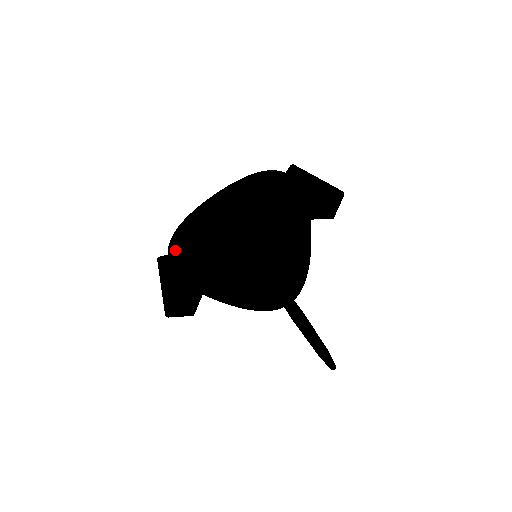
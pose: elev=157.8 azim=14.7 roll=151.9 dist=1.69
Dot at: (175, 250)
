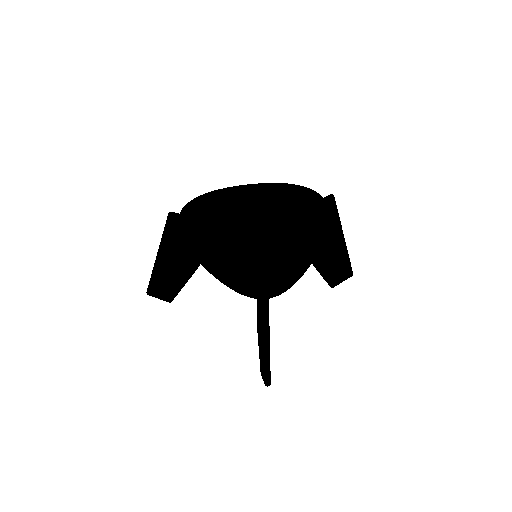
Dot at: (188, 214)
